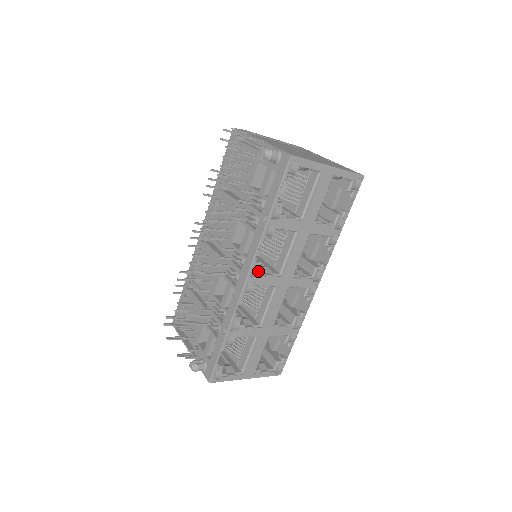
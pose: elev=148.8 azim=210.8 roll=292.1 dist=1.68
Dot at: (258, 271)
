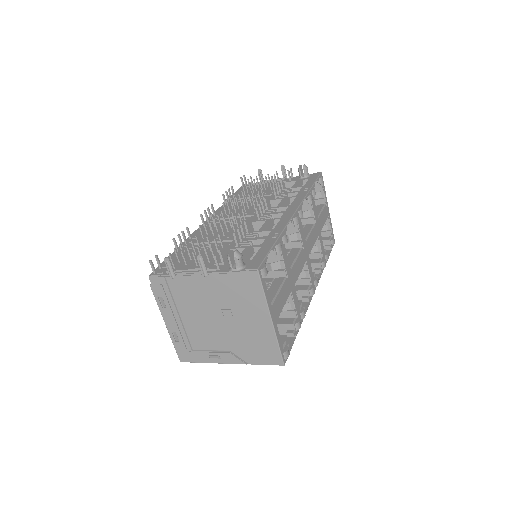
Dot at: occluded
